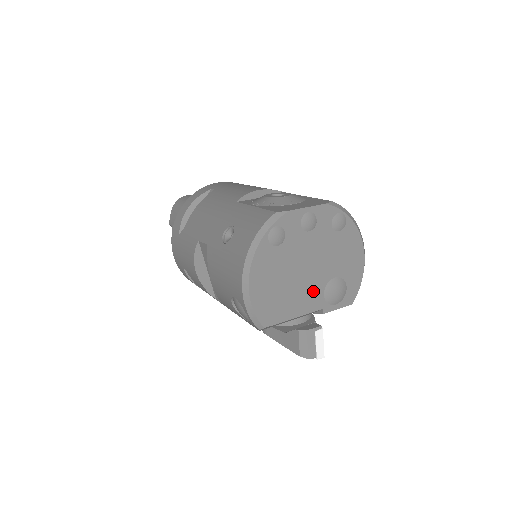
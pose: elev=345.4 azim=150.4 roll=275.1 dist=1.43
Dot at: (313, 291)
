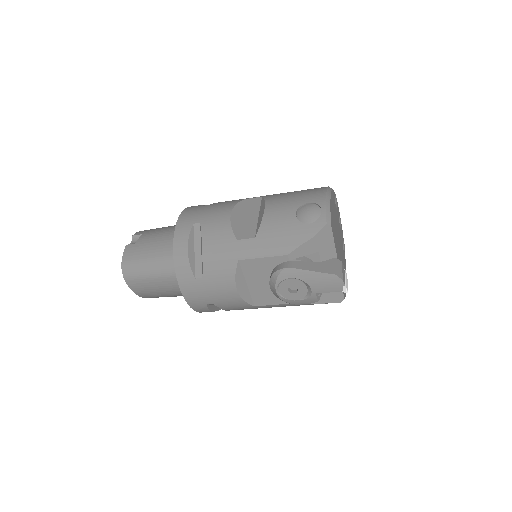
Dot at: (339, 254)
